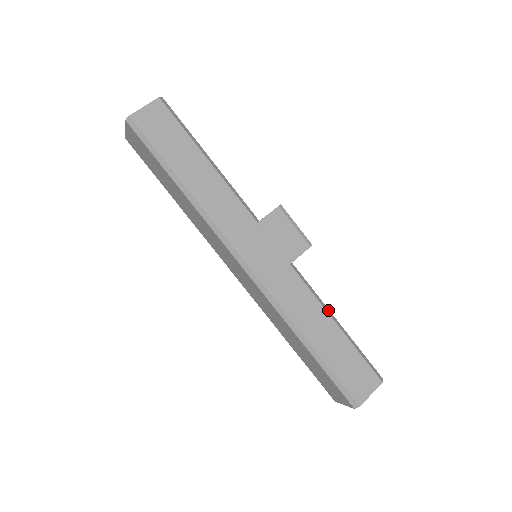
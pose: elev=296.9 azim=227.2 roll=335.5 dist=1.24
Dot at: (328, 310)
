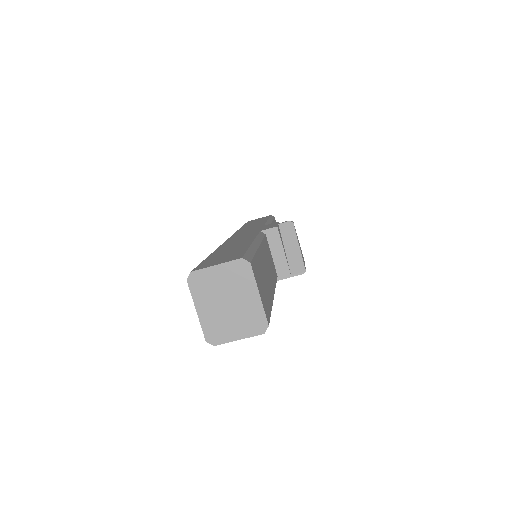
Dot at: occluded
